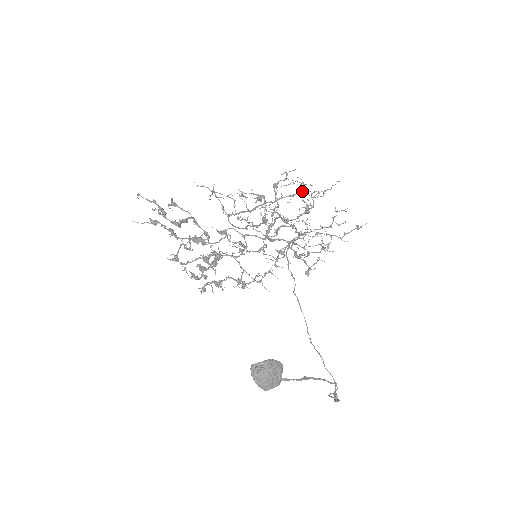
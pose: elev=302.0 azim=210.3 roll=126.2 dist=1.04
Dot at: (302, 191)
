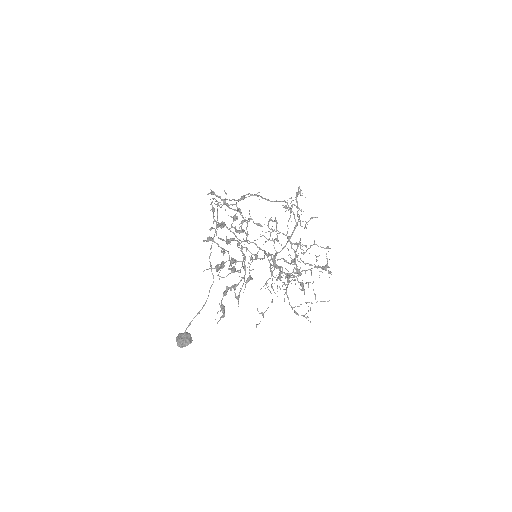
Dot at: (325, 269)
